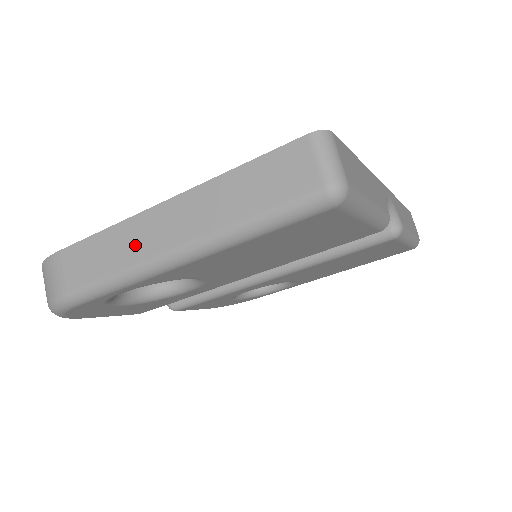
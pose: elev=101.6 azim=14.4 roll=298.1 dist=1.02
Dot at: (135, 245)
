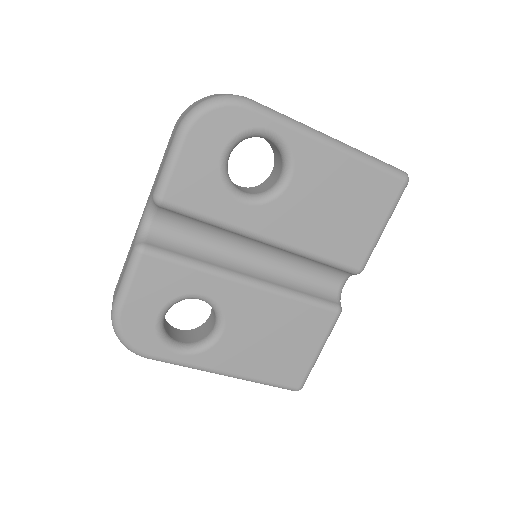
Dot at: occluded
